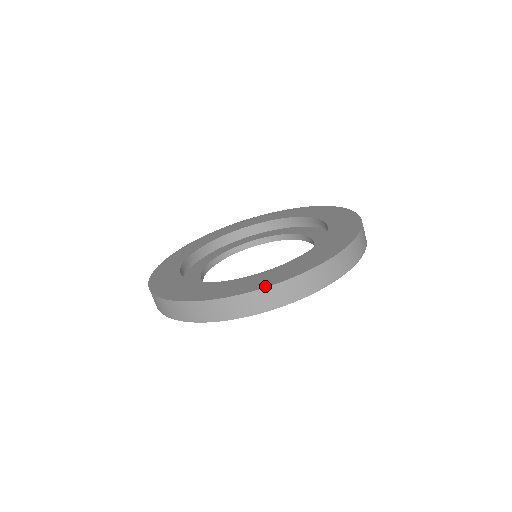
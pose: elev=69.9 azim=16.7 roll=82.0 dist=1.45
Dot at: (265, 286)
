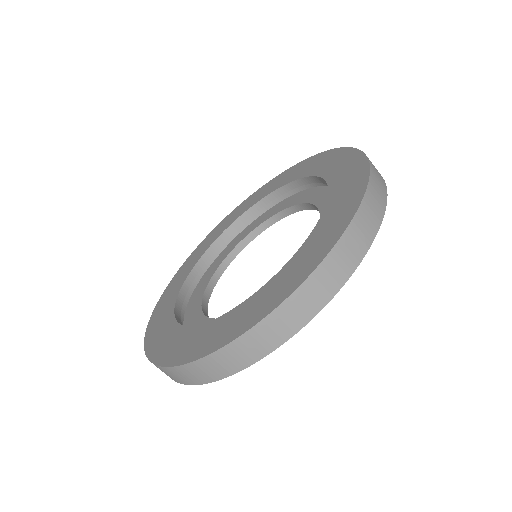
Dot at: (321, 258)
